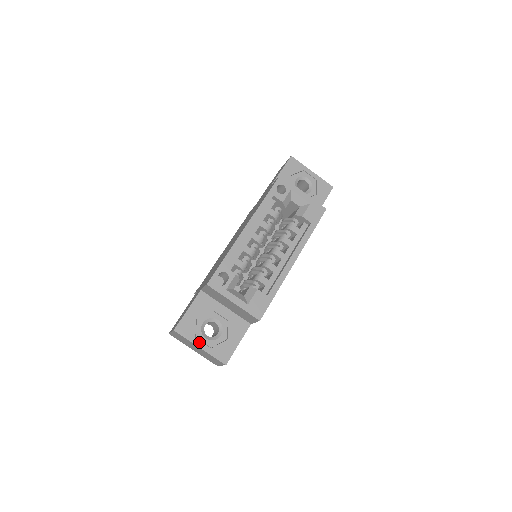
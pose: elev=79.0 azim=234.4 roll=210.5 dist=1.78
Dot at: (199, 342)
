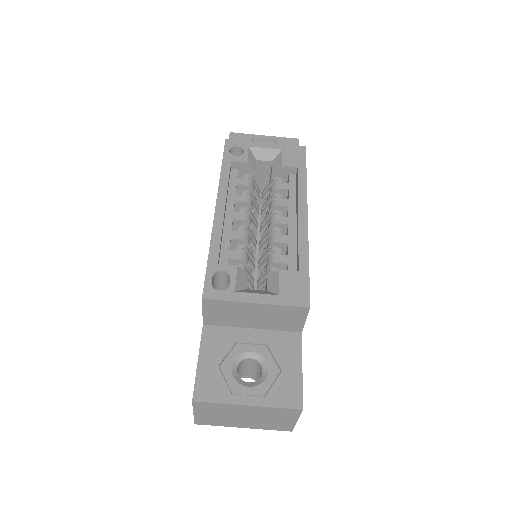
Dot at: (241, 397)
